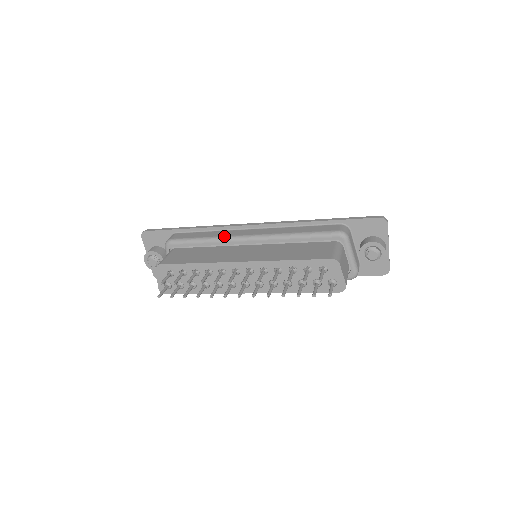
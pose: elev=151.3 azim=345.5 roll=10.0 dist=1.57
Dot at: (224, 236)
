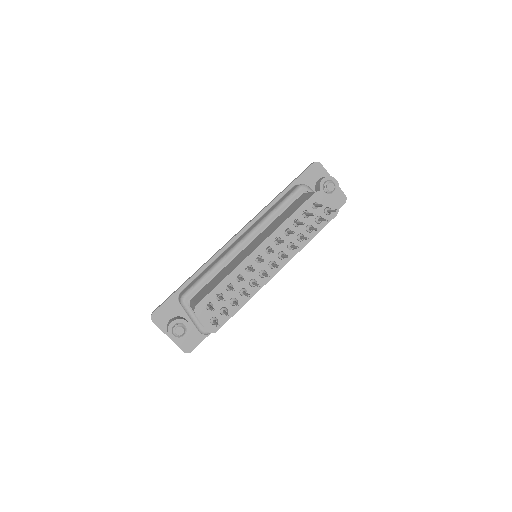
Dot at: (224, 255)
